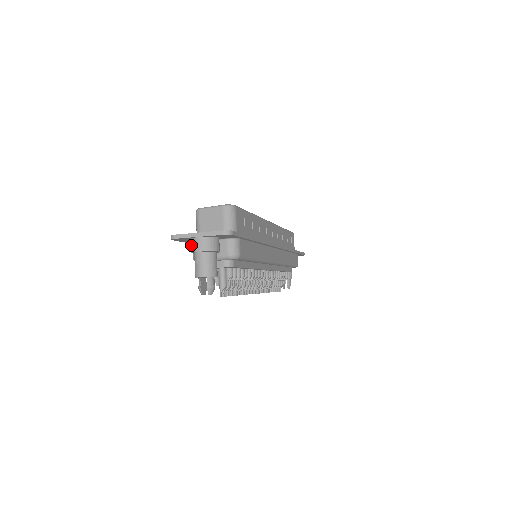
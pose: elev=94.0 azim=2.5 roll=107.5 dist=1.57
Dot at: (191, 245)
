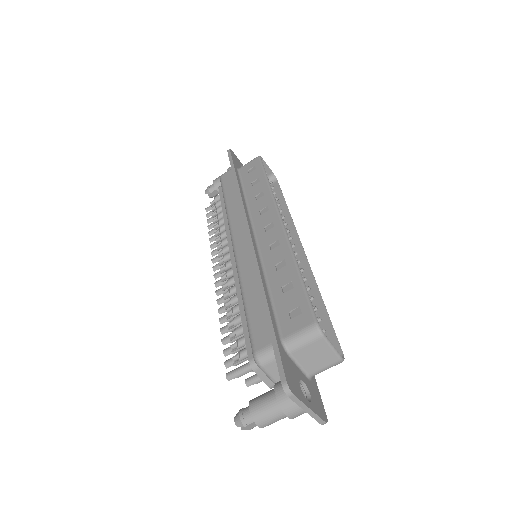
Dot at: (289, 402)
